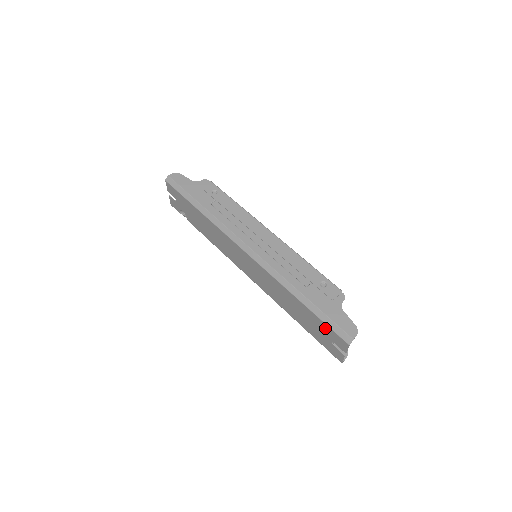
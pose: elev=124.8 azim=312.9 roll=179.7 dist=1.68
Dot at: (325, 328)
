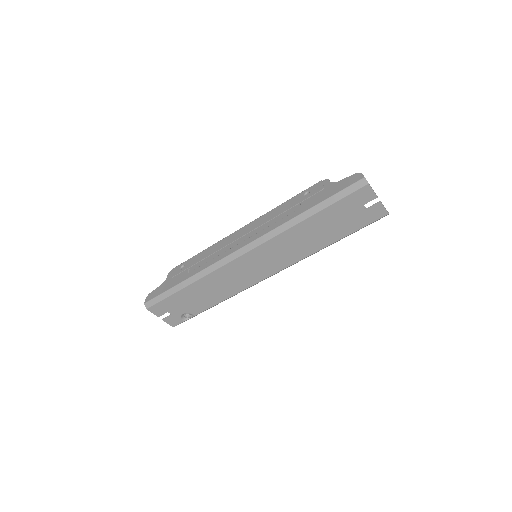
Dot at: (345, 204)
